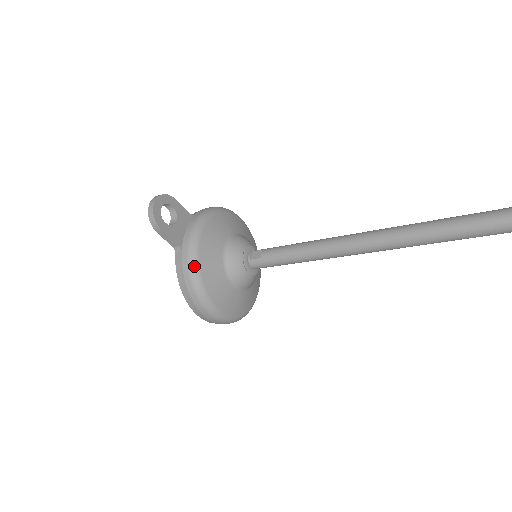
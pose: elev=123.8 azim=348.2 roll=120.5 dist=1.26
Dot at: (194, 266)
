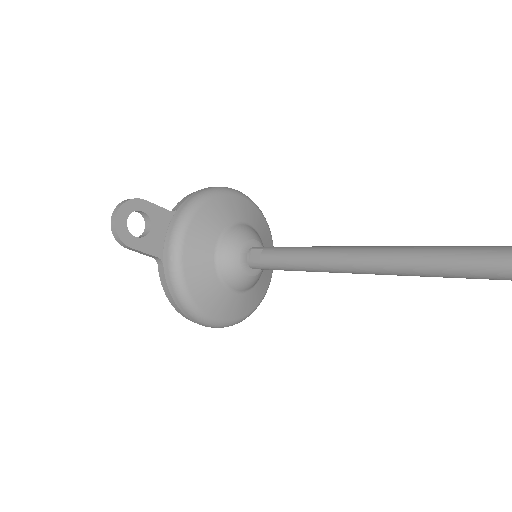
Dot at: (179, 282)
